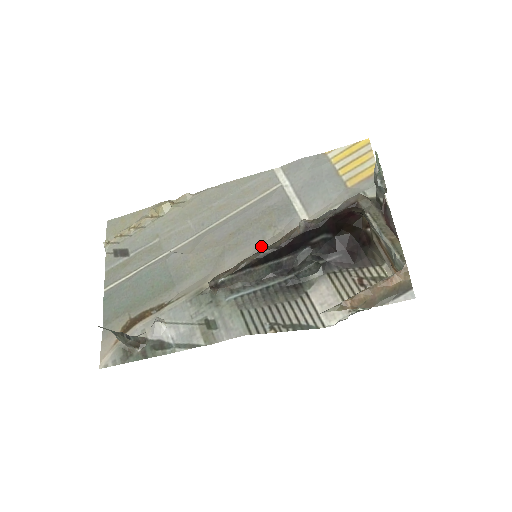
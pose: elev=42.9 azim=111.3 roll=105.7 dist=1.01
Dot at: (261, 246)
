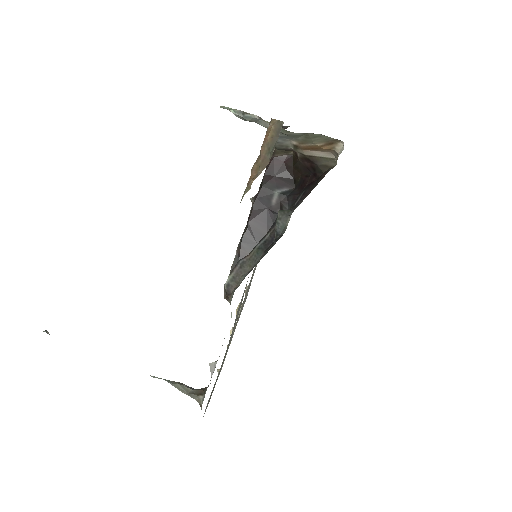
Dot at: occluded
